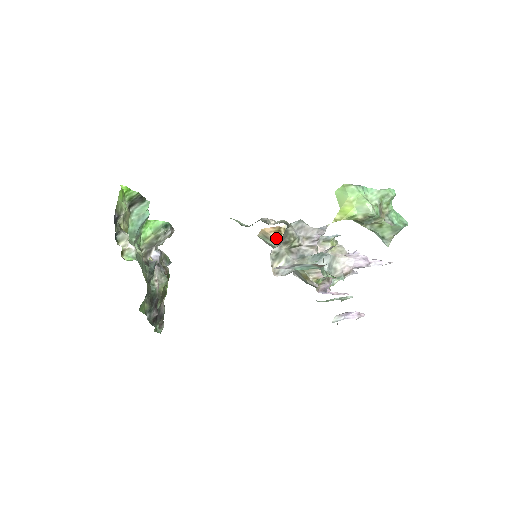
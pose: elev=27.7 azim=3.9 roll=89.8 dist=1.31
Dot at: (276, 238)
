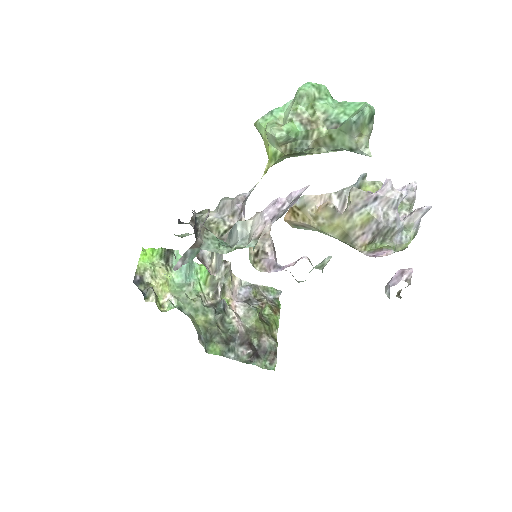
Dot at: (299, 221)
